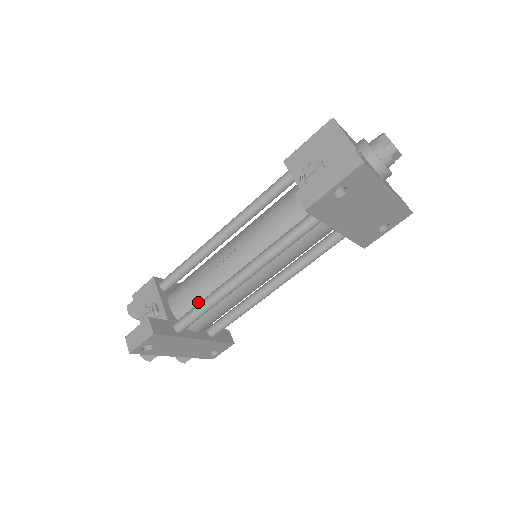
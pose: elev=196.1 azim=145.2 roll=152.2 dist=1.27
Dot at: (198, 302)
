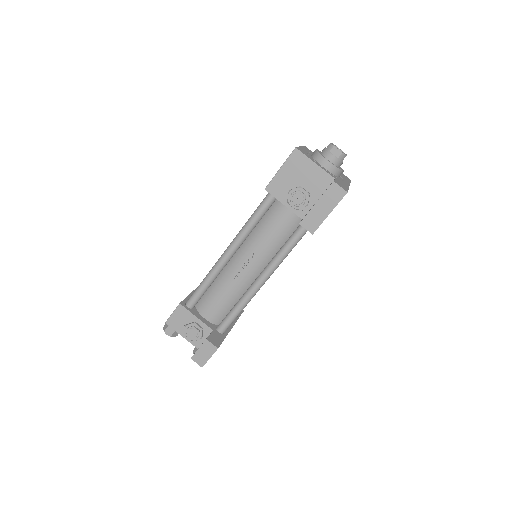
Dot at: (229, 307)
